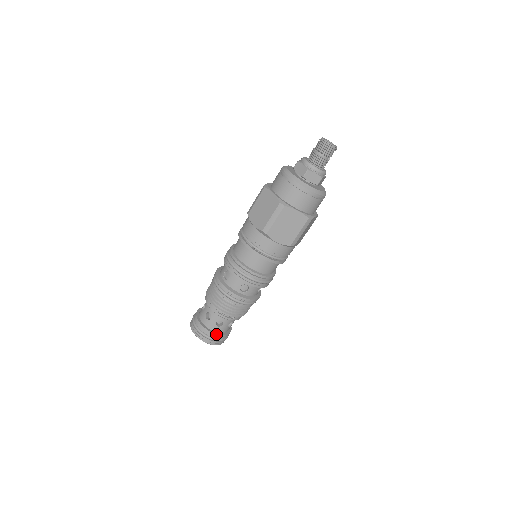
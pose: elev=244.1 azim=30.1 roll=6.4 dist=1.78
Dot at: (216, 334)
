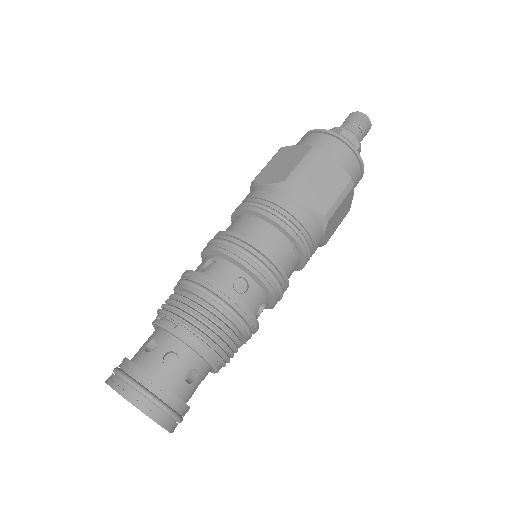
Dot at: (134, 363)
